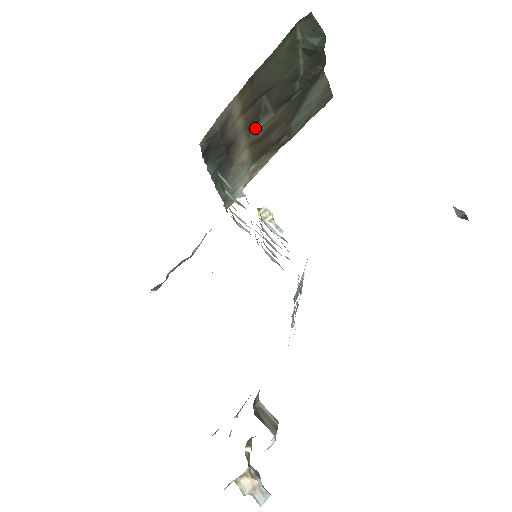
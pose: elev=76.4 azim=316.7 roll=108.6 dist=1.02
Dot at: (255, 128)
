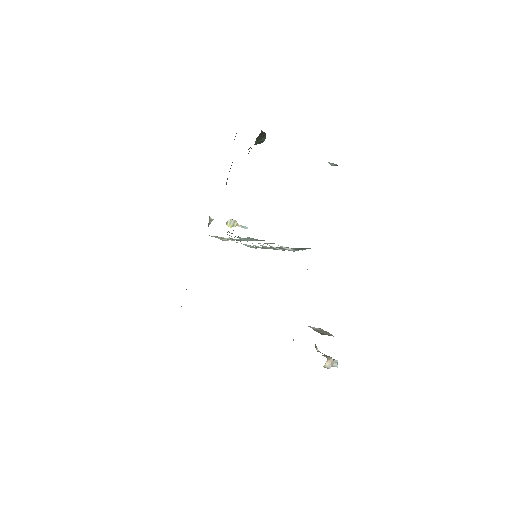
Dot at: occluded
